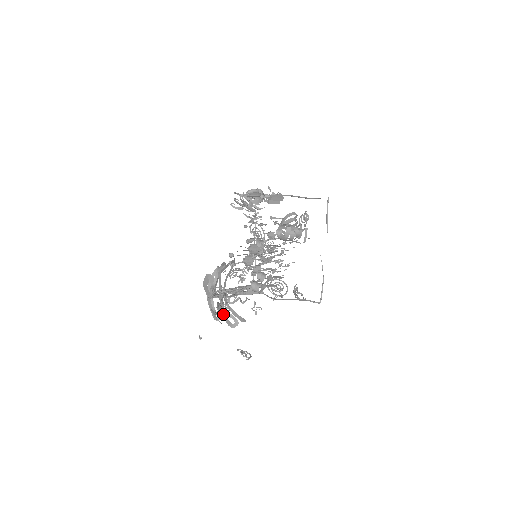
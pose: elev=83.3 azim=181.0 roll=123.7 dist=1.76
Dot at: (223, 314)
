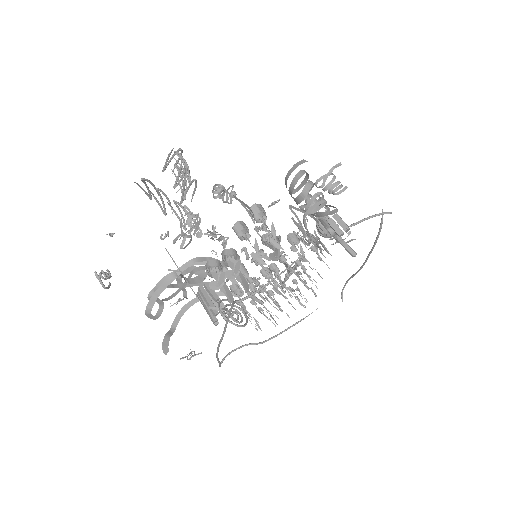
Dot at: (159, 290)
